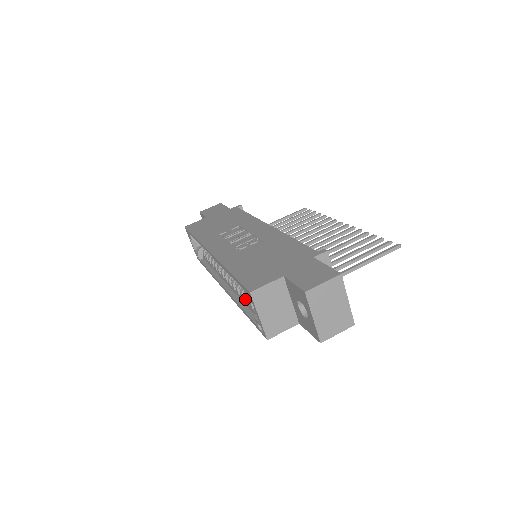
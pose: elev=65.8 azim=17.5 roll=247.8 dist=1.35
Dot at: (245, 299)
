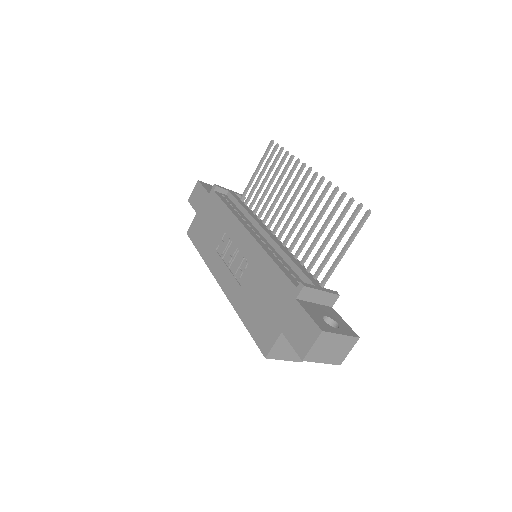
Dot at: occluded
